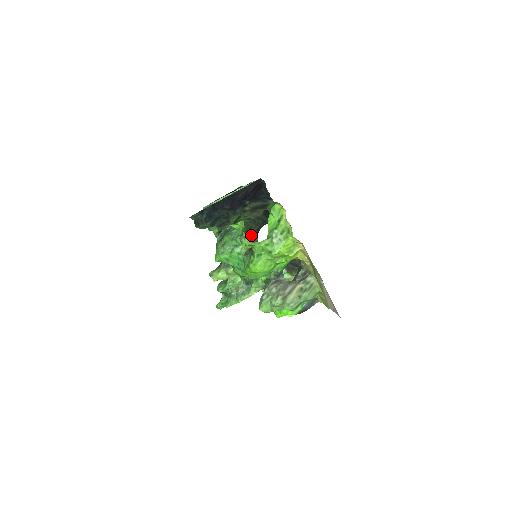
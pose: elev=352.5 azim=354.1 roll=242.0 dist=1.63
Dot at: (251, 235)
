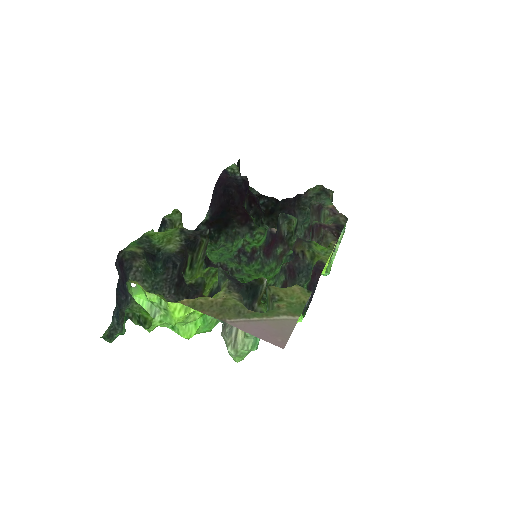
Dot at: occluded
